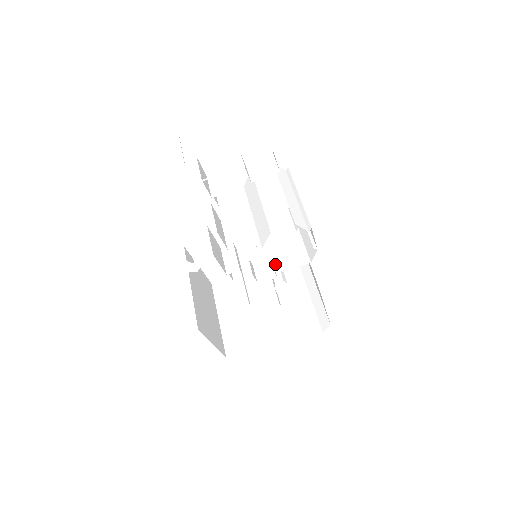
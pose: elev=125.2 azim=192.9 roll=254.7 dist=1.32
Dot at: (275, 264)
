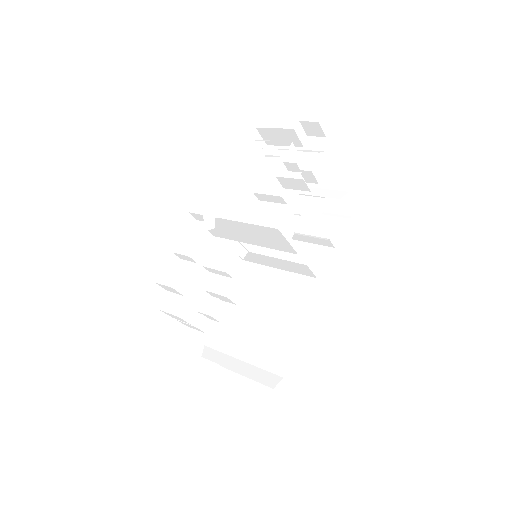
Dot at: (323, 231)
